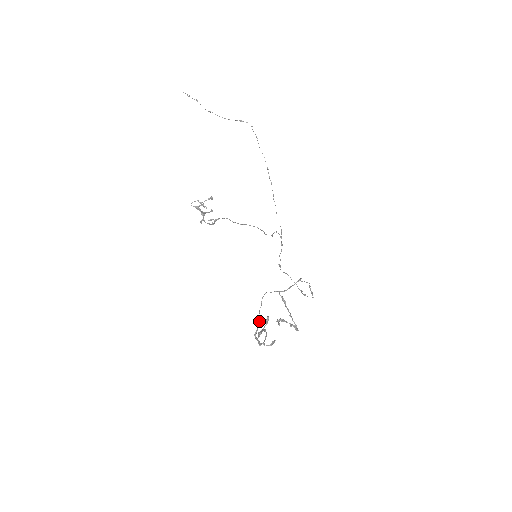
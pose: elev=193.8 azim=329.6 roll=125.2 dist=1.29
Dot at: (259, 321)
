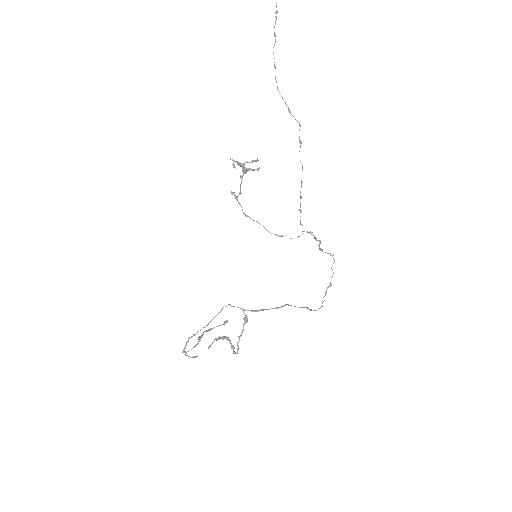
Dot at: (207, 325)
